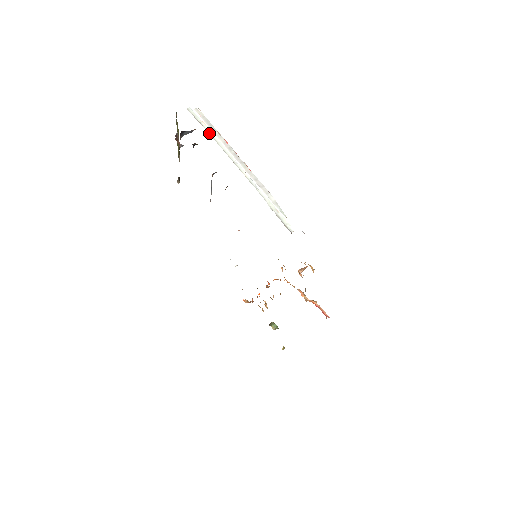
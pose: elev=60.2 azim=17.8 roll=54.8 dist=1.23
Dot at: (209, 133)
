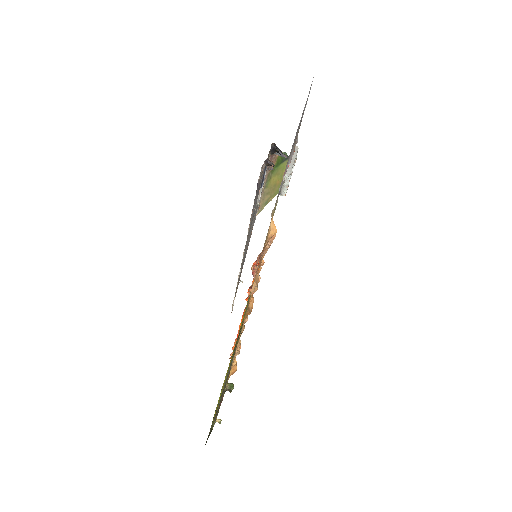
Dot at: occluded
